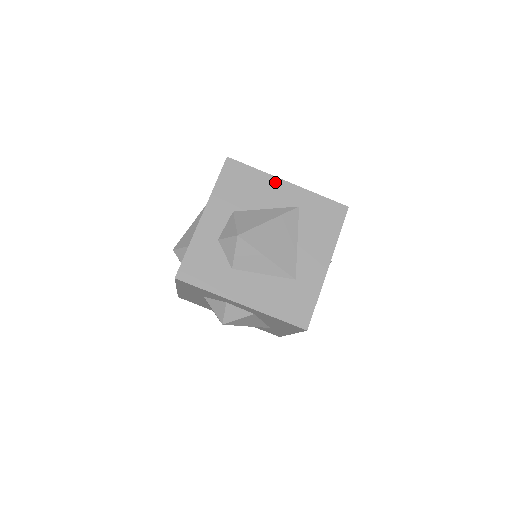
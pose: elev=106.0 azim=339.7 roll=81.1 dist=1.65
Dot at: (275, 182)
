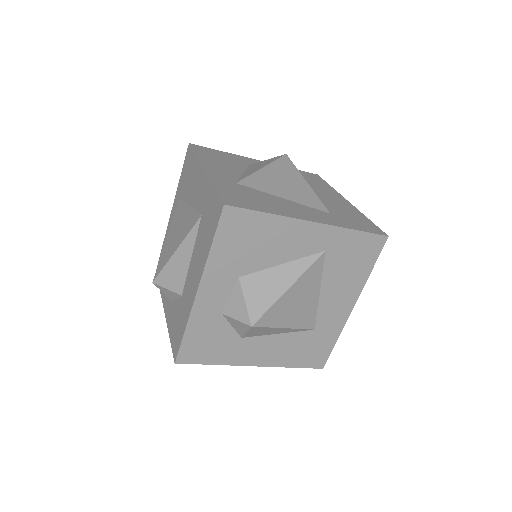
Dot at: (295, 226)
